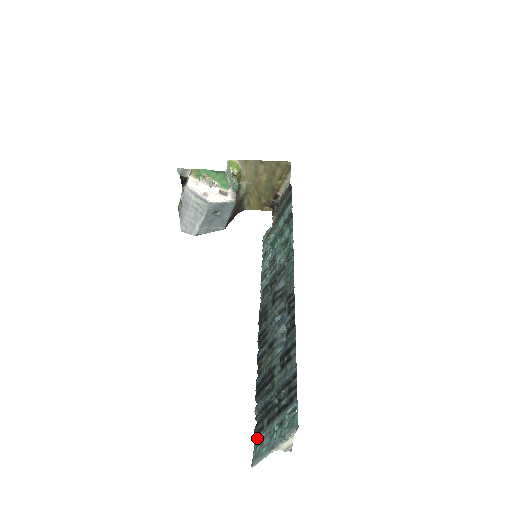
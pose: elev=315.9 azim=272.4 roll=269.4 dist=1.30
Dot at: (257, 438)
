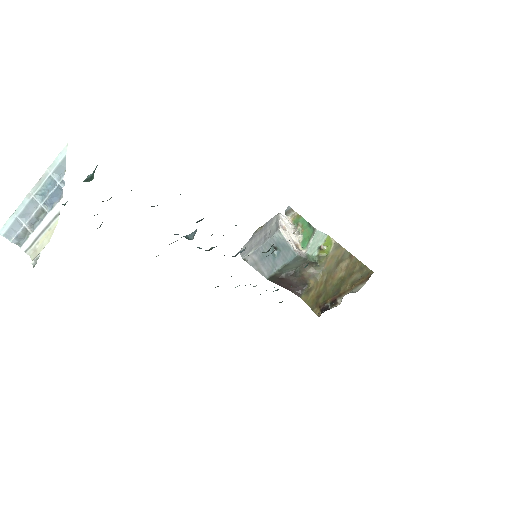
Dot at: occluded
